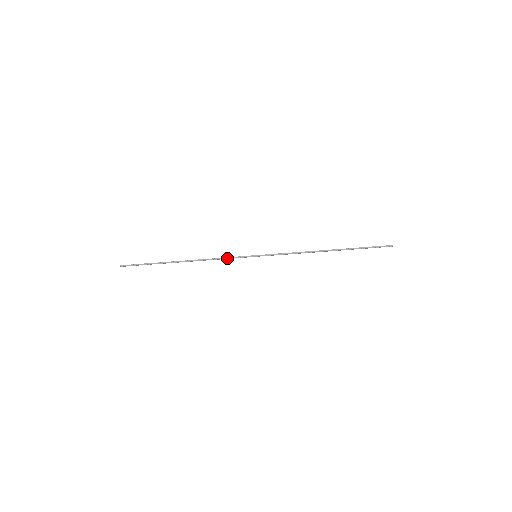
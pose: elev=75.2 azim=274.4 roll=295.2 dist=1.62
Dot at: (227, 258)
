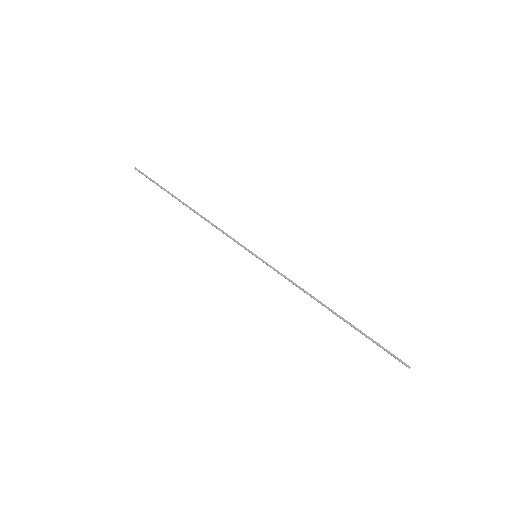
Dot at: (228, 235)
